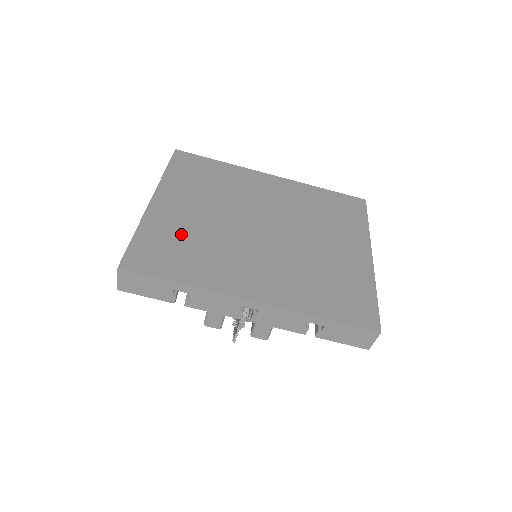
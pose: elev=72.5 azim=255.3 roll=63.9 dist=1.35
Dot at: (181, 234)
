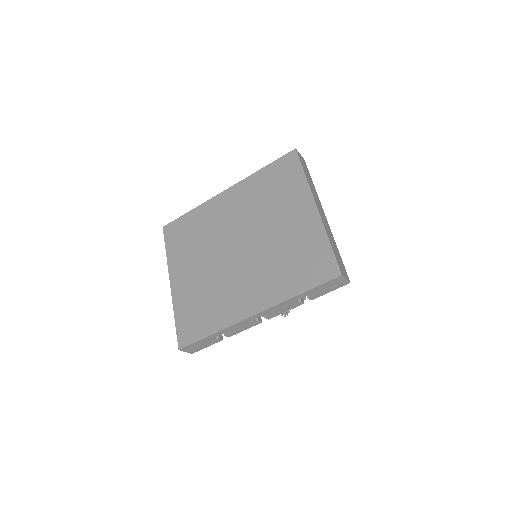
Dot at: (196, 297)
